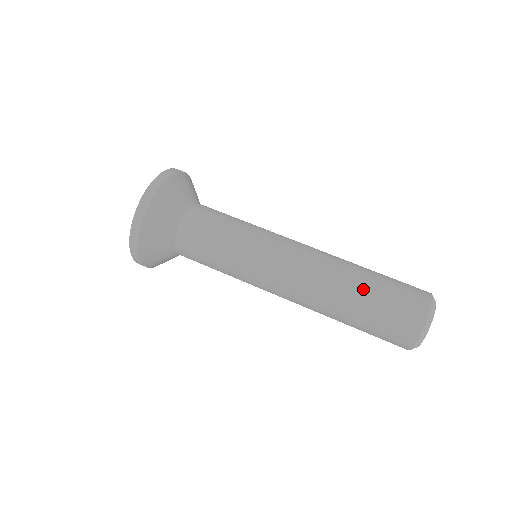
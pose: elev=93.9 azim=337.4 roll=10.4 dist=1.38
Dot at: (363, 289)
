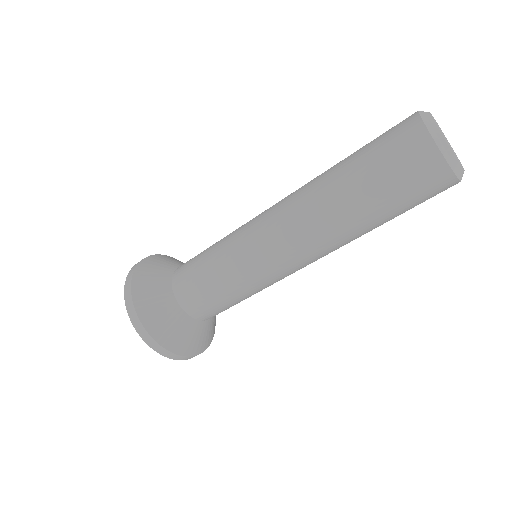
Dot at: (343, 160)
